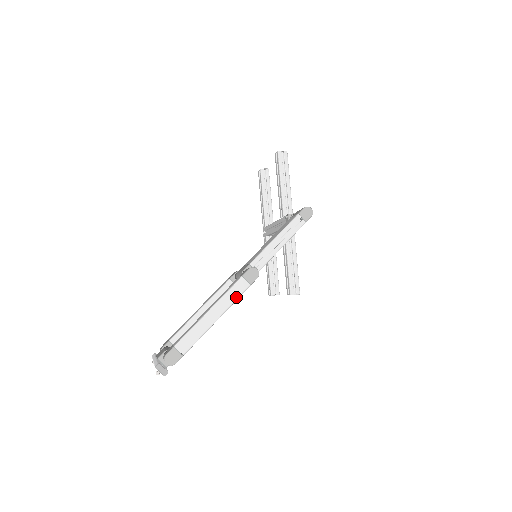
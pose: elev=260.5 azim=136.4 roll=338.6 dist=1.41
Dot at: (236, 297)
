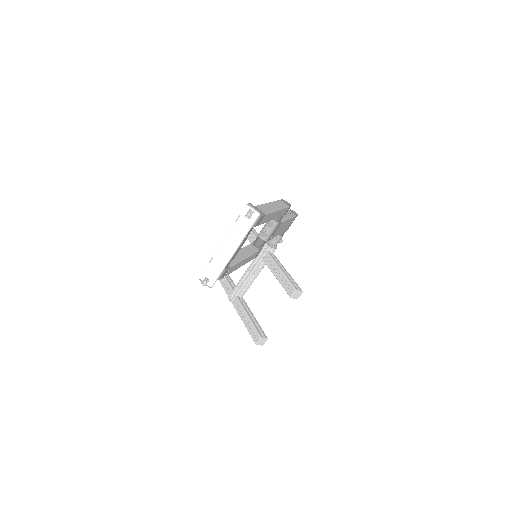
Dot at: (283, 206)
